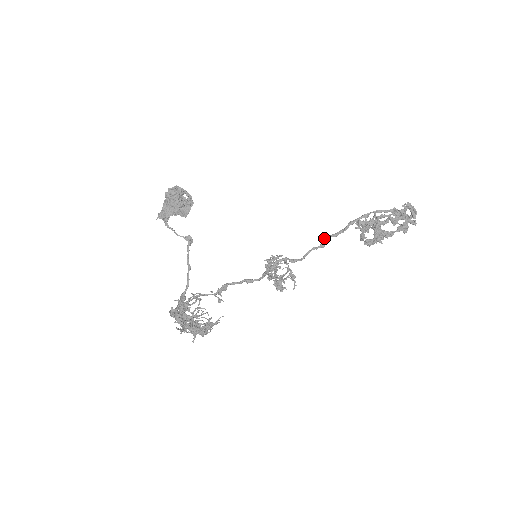
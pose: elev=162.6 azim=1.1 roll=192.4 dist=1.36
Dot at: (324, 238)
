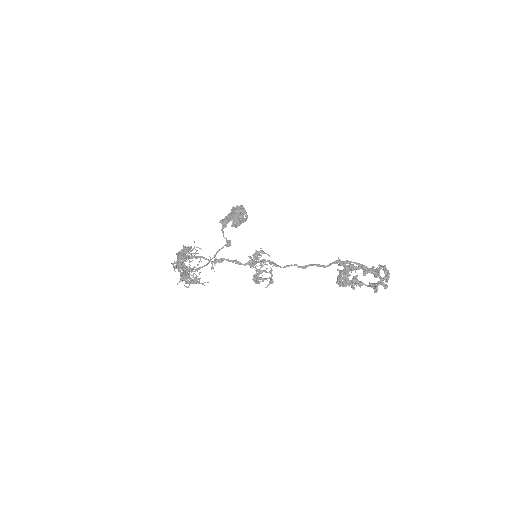
Dot at: (309, 264)
